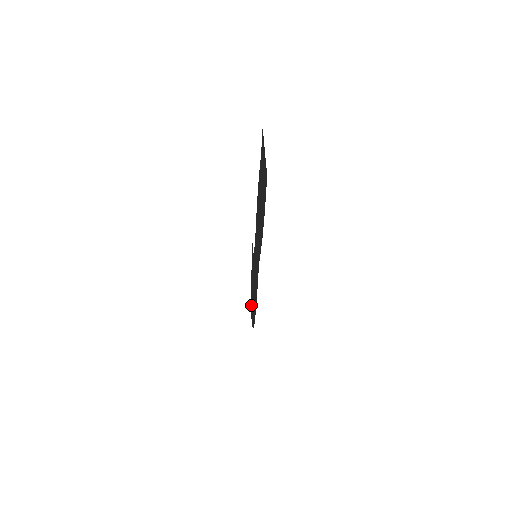
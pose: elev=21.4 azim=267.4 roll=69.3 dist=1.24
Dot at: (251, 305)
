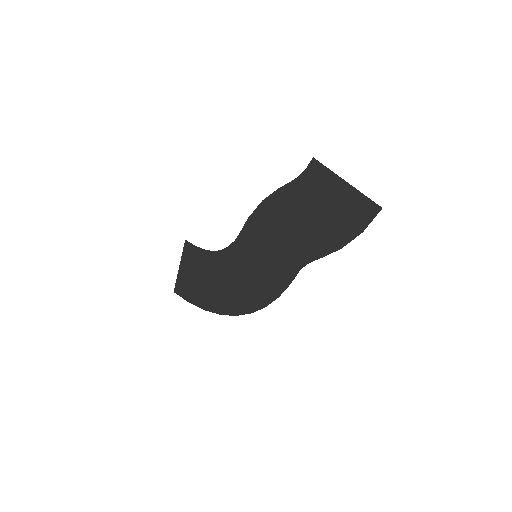
Dot at: (196, 297)
